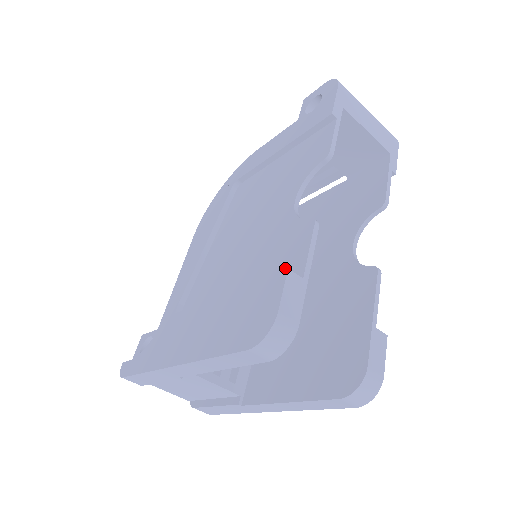
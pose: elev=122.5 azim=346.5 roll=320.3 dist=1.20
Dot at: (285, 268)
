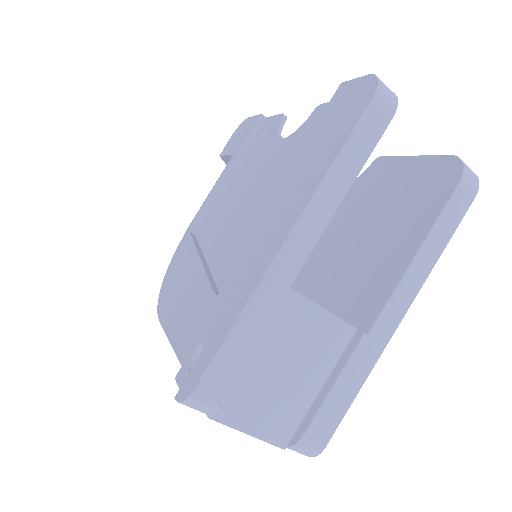
Dot at: occluded
